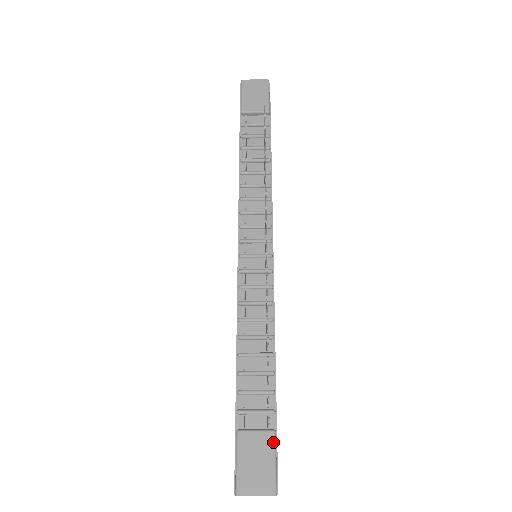
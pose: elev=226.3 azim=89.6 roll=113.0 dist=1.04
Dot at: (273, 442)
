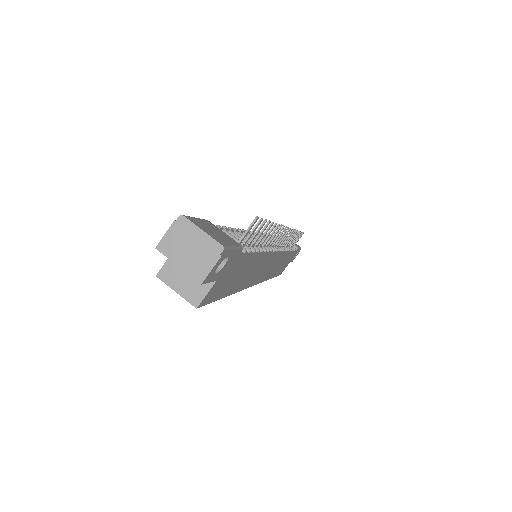
Dot at: (238, 245)
